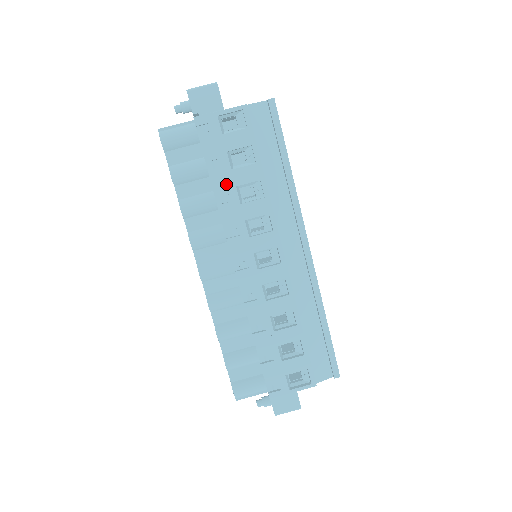
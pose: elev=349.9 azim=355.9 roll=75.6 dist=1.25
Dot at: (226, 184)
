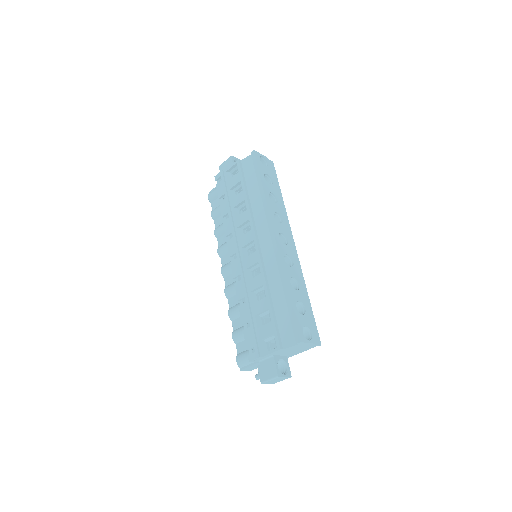
Dot at: (227, 208)
